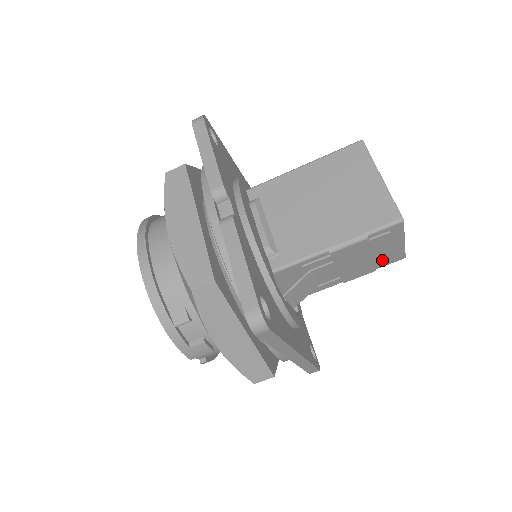
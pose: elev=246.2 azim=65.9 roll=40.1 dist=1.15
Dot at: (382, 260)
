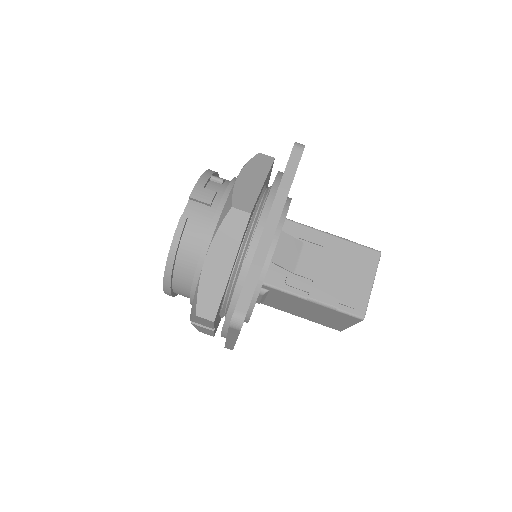
Dot at: (349, 293)
